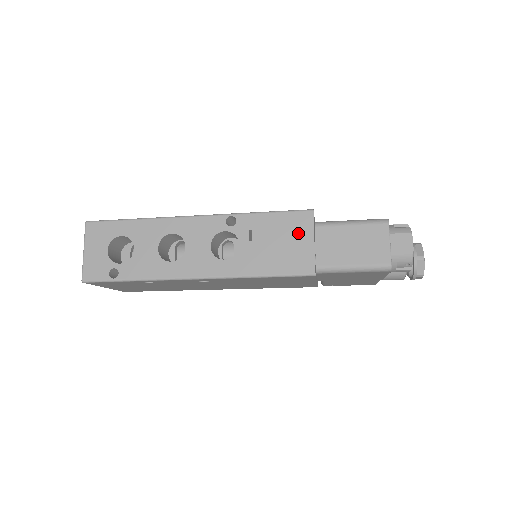
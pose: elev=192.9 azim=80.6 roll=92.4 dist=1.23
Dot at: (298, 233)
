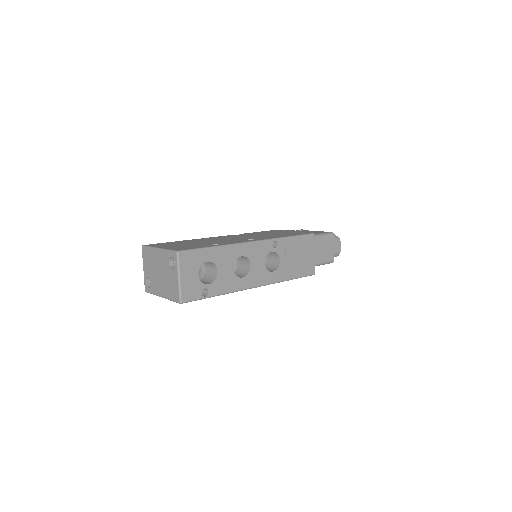
Dot at: (308, 249)
